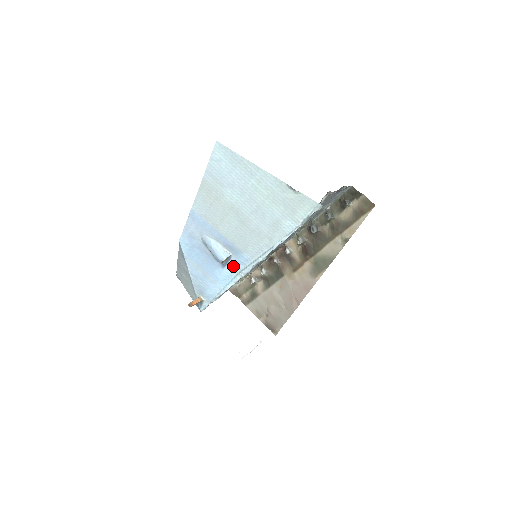
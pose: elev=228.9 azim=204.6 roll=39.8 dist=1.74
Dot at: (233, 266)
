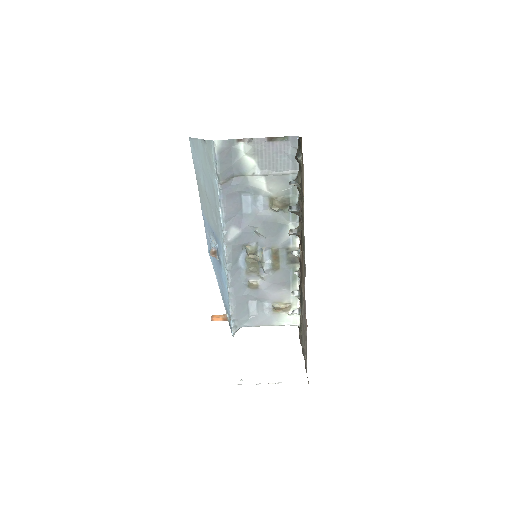
Dot at: (221, 259)
